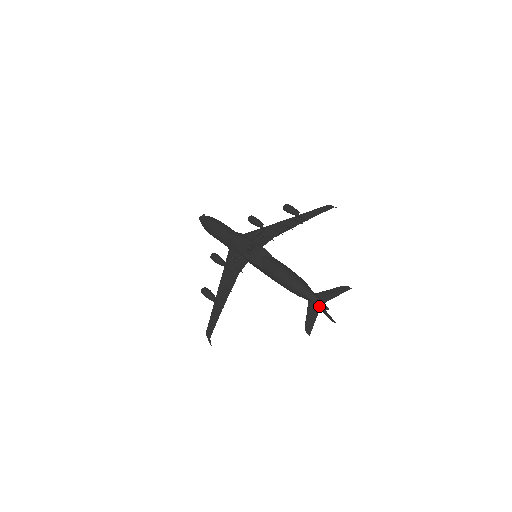
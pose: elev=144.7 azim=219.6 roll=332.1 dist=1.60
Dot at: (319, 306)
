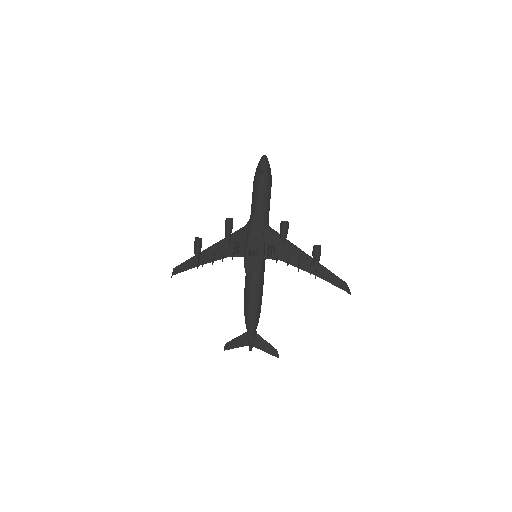
Dot at: (248, 344)
